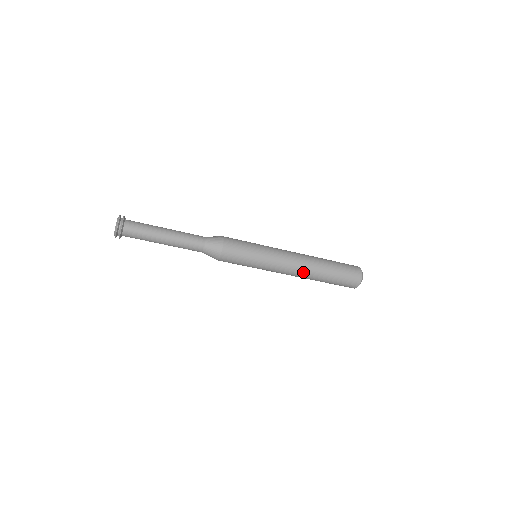
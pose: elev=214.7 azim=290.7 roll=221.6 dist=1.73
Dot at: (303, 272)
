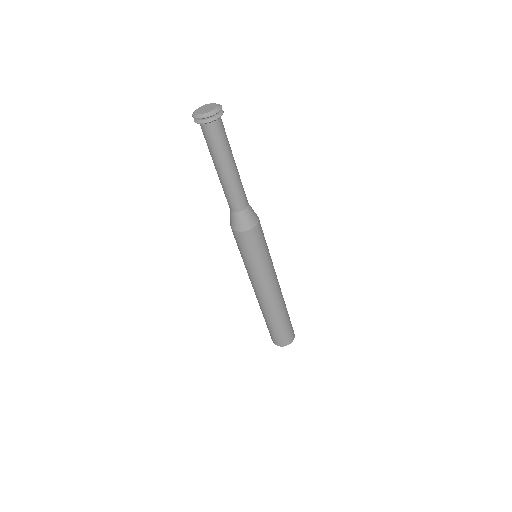
Dot at: (272, 302)
